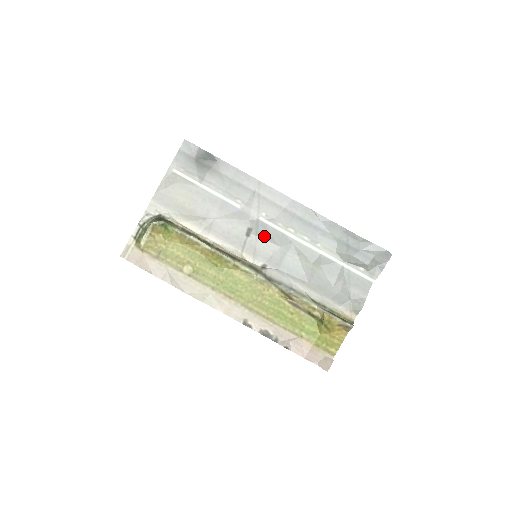
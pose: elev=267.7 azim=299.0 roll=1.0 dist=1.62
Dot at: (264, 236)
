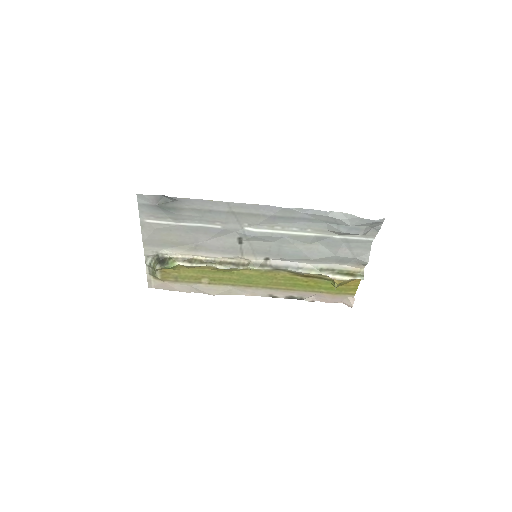
Dot at: (255, 240)
